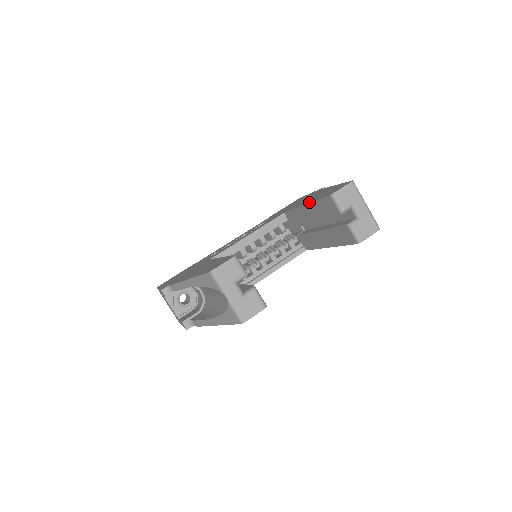
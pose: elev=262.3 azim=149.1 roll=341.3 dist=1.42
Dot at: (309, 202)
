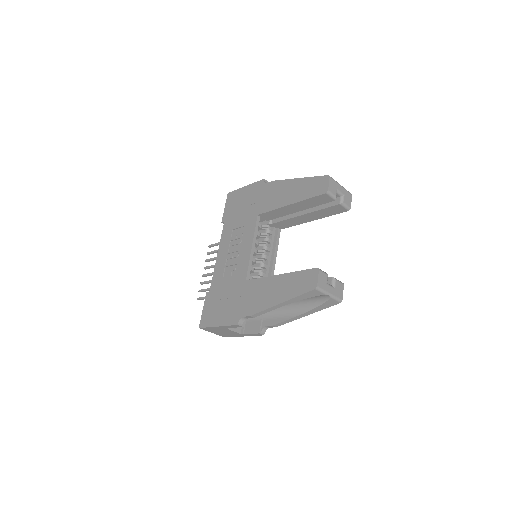
Dot at: (295, 202)
